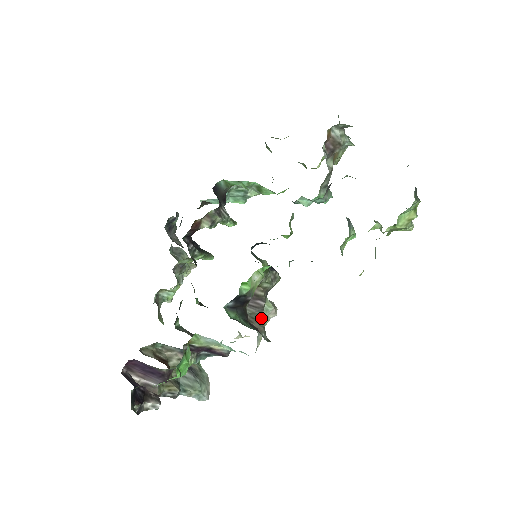
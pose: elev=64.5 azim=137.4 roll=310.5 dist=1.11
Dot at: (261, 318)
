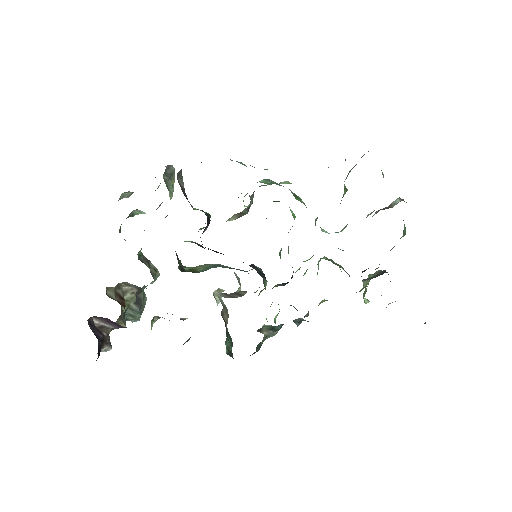
Dot at: (224, 290)
